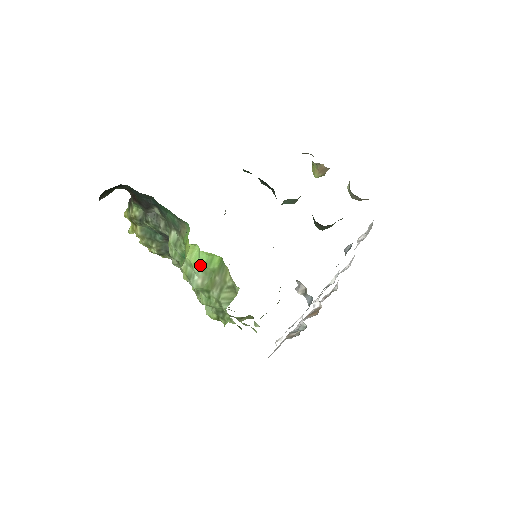
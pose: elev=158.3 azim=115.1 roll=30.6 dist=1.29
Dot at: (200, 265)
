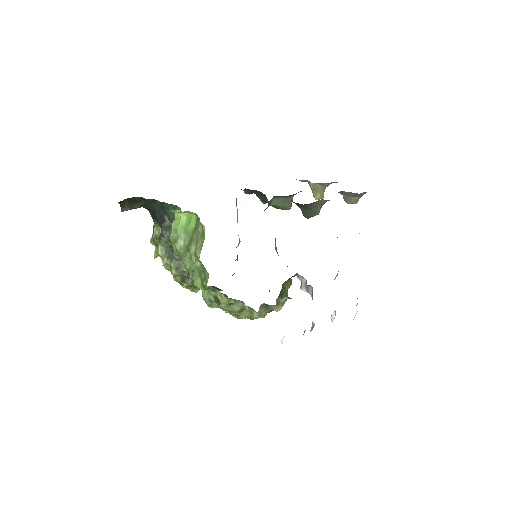
Dot at: (181, 227)
